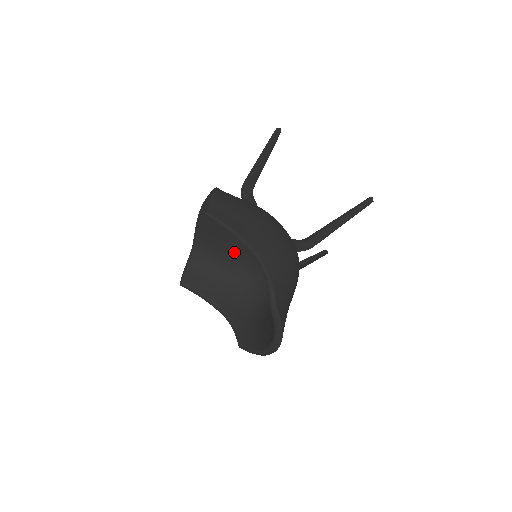
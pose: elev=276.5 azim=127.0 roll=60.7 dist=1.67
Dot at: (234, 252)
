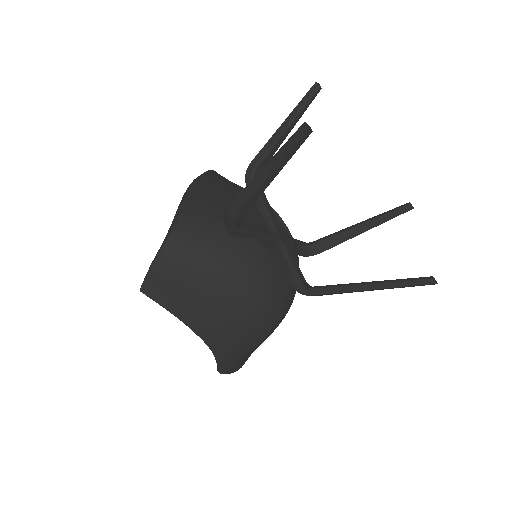
Dot at: occluded
